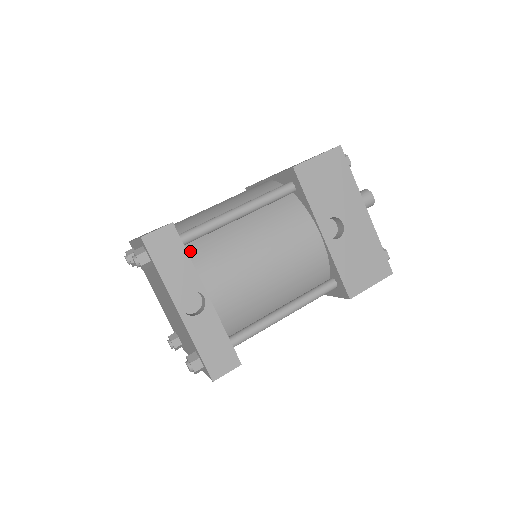
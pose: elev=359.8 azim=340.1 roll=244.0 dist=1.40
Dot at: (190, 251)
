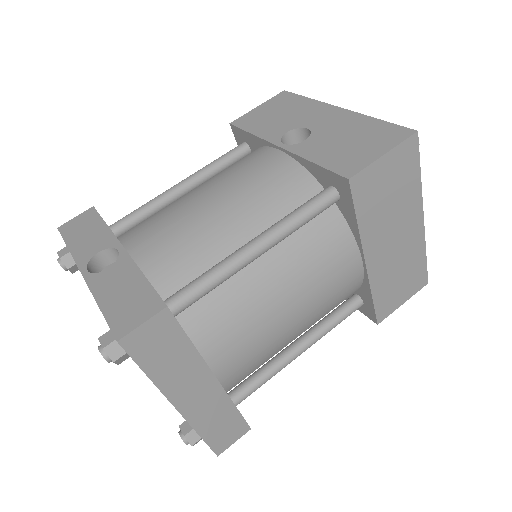
Dot at: occluded
